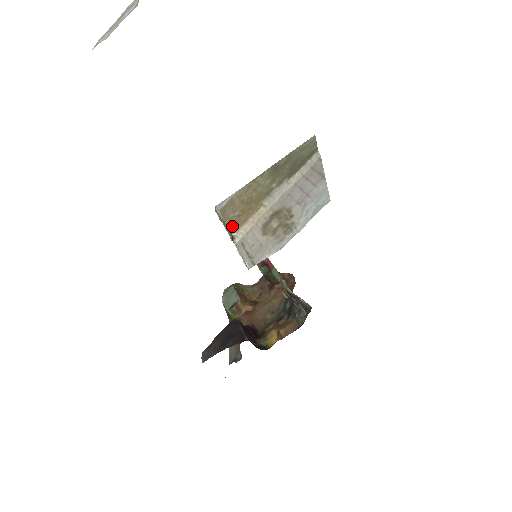
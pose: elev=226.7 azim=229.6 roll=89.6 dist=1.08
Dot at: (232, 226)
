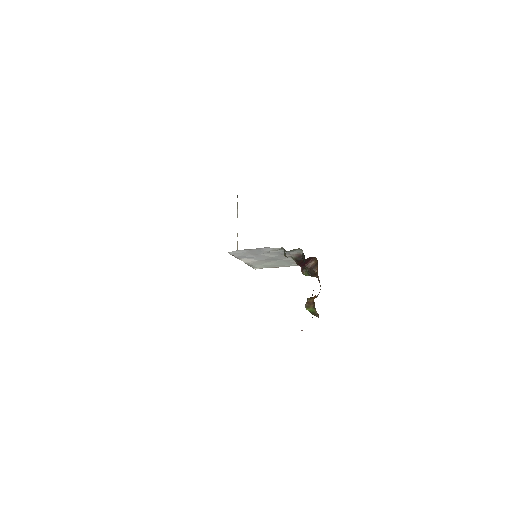
Dot at: occluded
